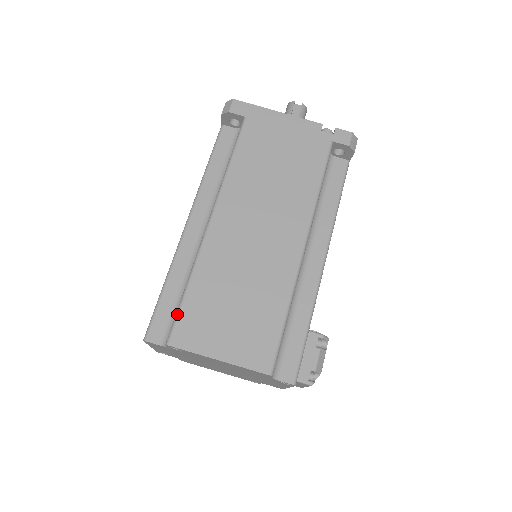
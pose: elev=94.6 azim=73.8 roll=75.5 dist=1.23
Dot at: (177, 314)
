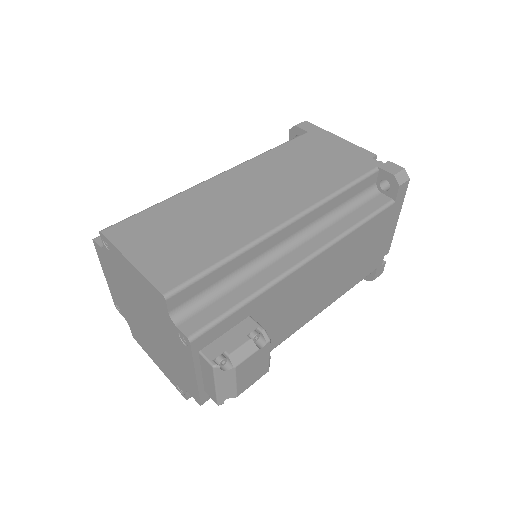
Dot at: (130, 216)
